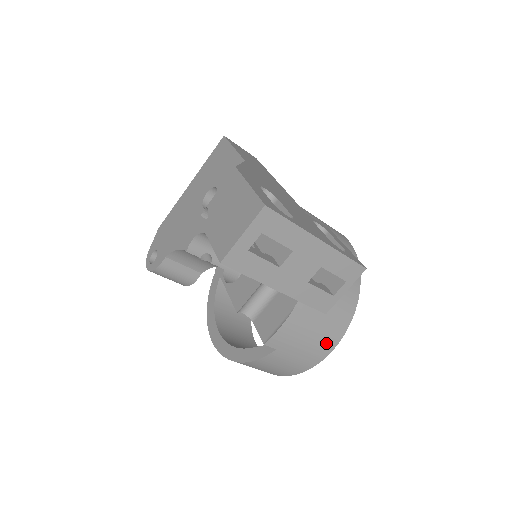
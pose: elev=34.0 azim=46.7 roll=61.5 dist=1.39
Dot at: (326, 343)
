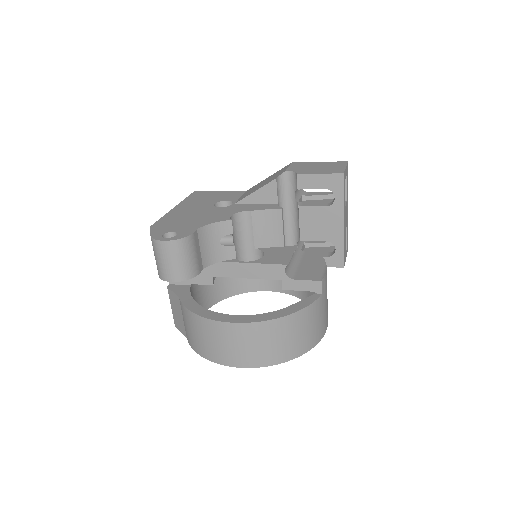
Dot at: (327, 314)
